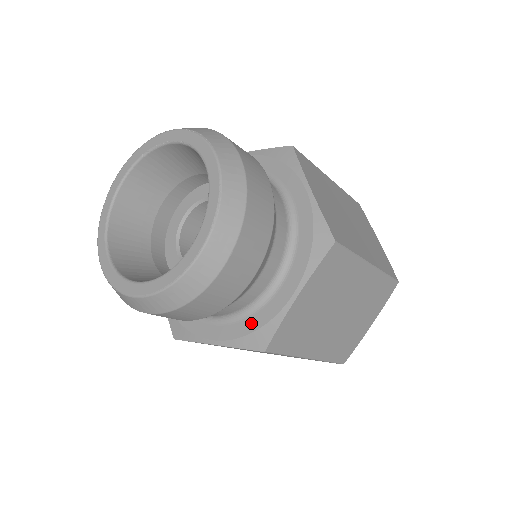
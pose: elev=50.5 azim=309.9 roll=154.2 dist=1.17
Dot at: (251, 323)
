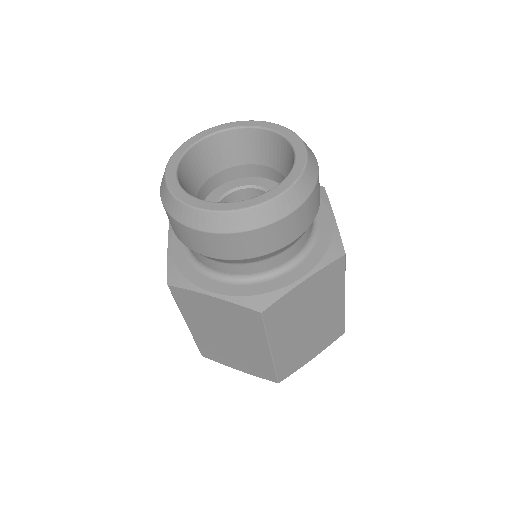
Dot at: (256, 288)
